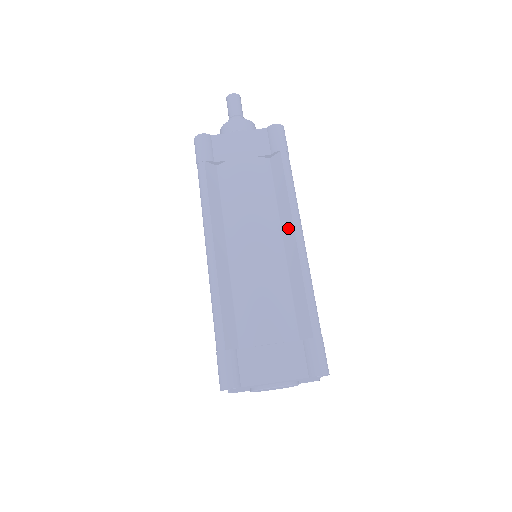
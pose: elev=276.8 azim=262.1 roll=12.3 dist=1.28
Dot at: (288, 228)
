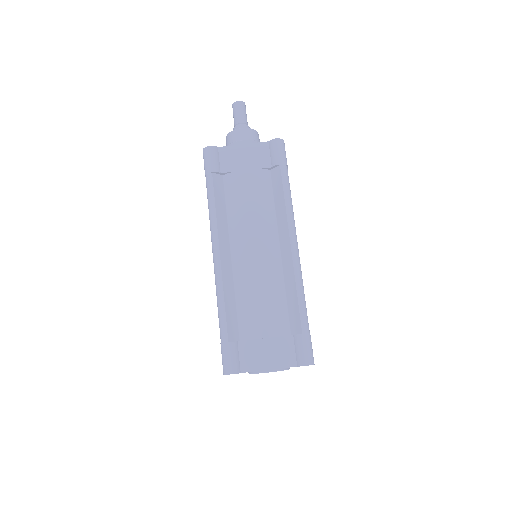
Dot at: (284, 236)
